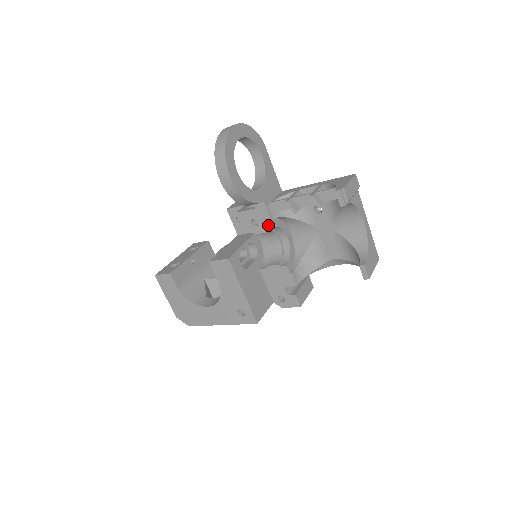
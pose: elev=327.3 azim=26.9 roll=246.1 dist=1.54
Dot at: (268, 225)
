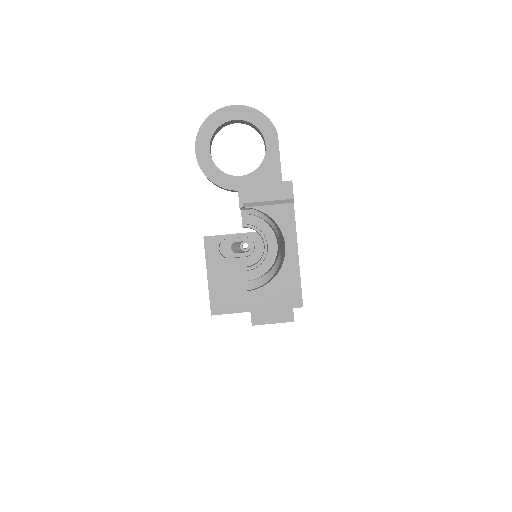
Dot at: (242, 219)
